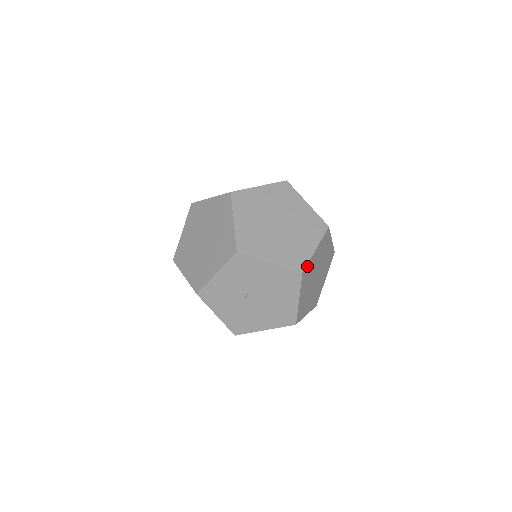
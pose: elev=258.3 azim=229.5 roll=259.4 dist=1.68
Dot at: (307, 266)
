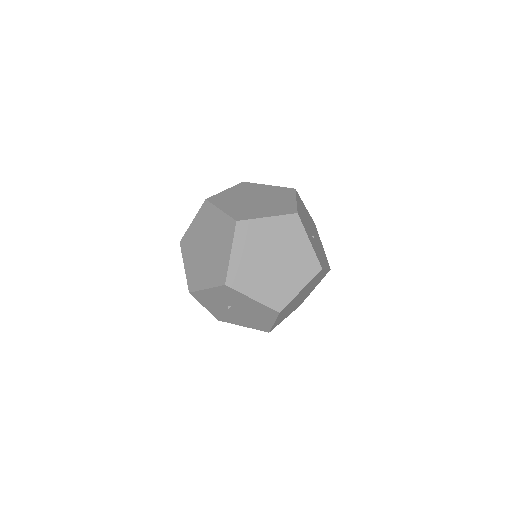
Dot at: (287, 305)
